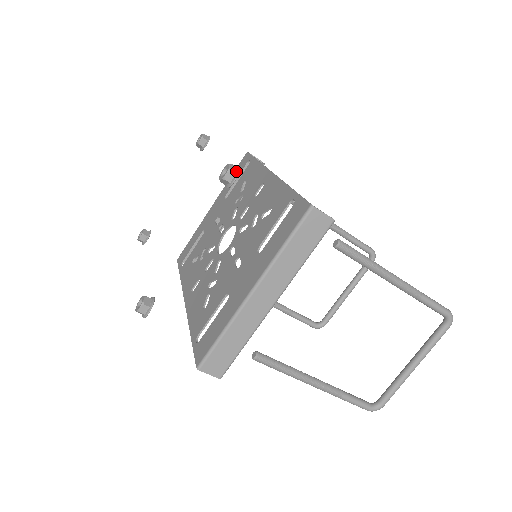
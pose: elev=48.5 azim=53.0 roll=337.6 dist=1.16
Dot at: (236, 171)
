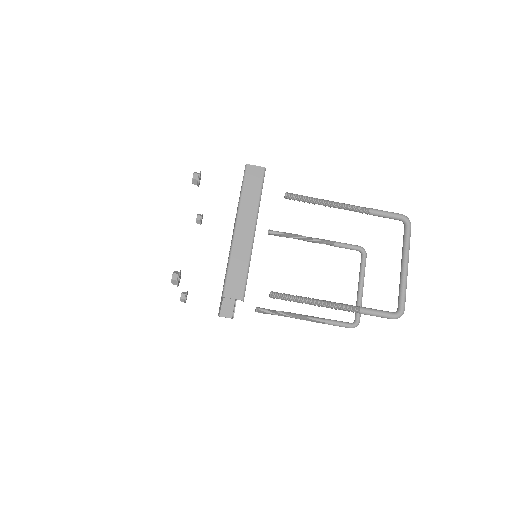
Dot at: (199, 173)
